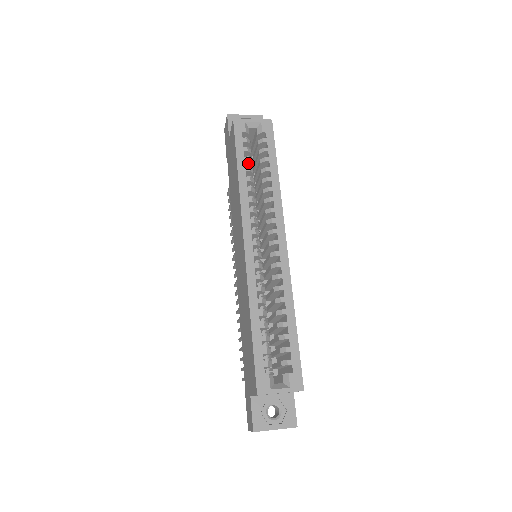
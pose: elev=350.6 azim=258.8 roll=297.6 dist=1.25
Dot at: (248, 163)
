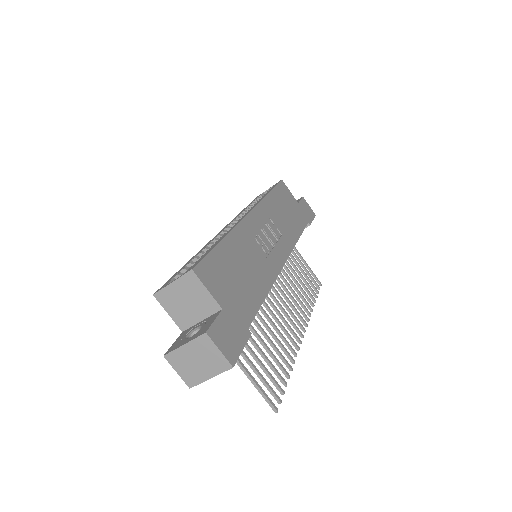
Dot at: occluded
